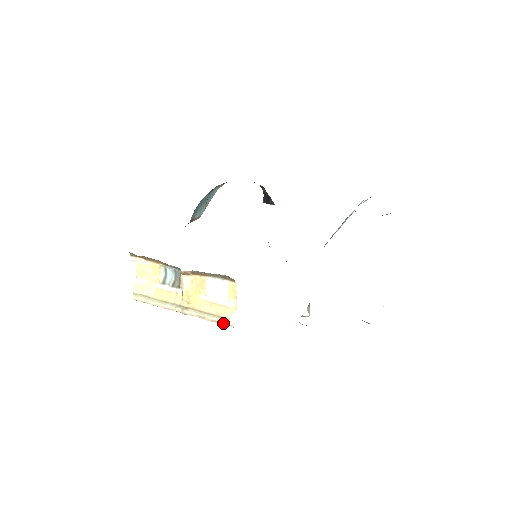
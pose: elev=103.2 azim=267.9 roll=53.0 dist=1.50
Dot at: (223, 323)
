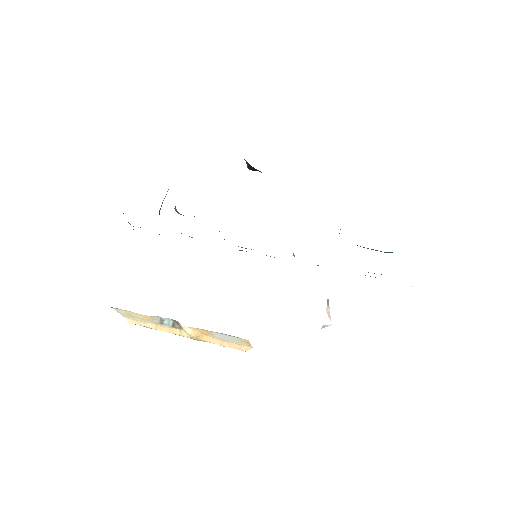
Dot at: occluded
